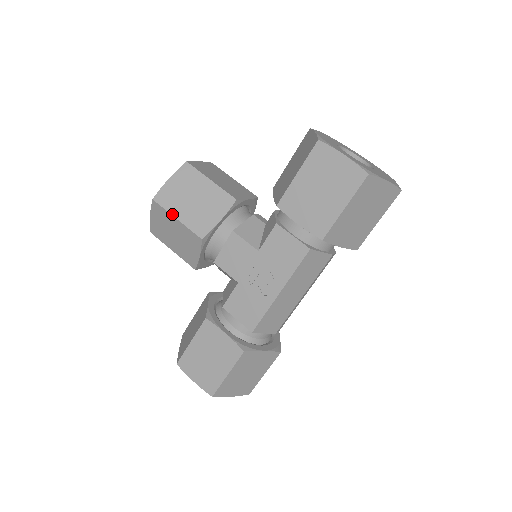
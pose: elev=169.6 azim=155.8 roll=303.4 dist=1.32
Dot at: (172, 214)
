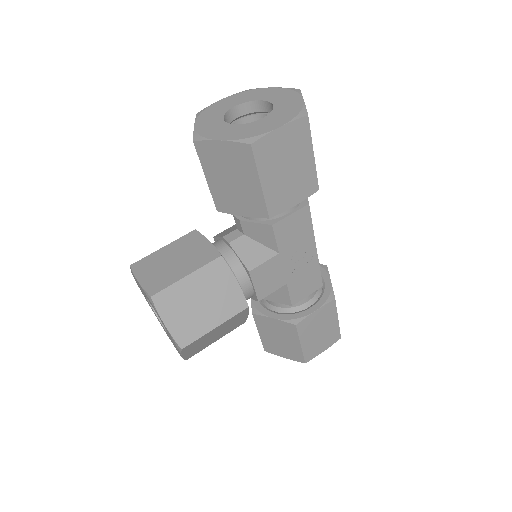
Dot at: (208, 331)
